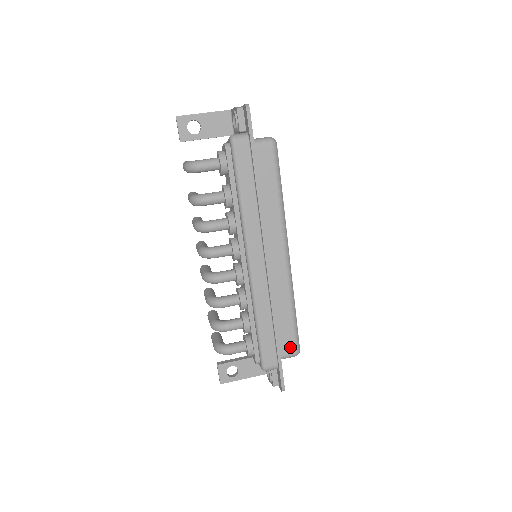
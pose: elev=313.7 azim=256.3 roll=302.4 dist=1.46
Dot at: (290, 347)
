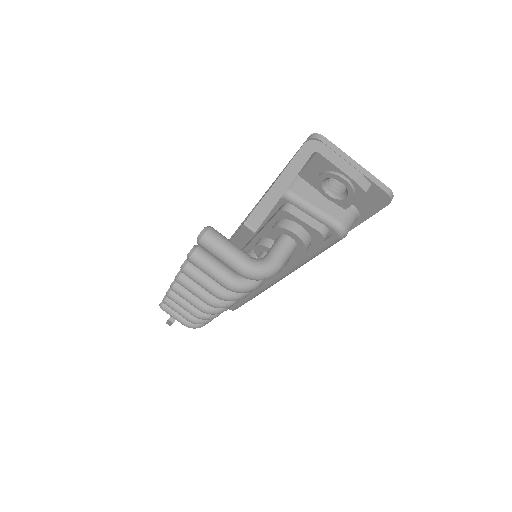
Dot at: occluded
